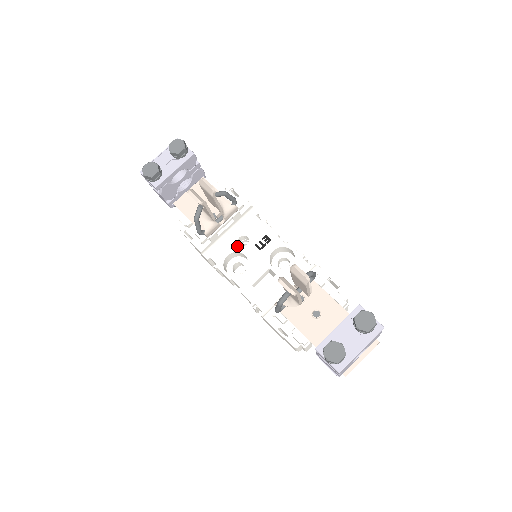
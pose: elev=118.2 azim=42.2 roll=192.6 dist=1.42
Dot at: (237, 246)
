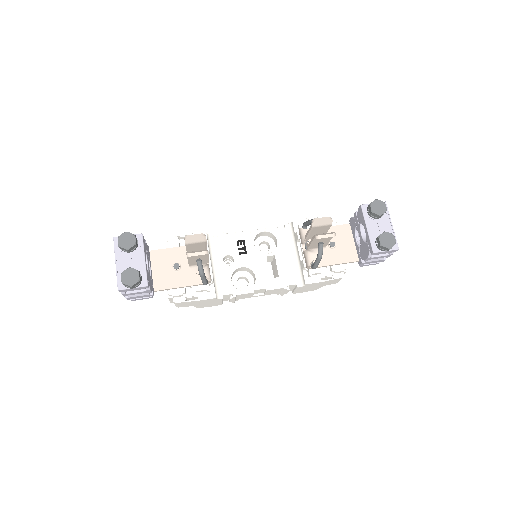
Dot at: (229, 268)
